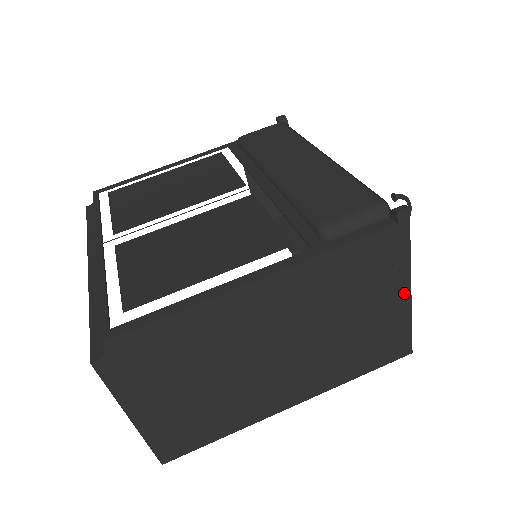
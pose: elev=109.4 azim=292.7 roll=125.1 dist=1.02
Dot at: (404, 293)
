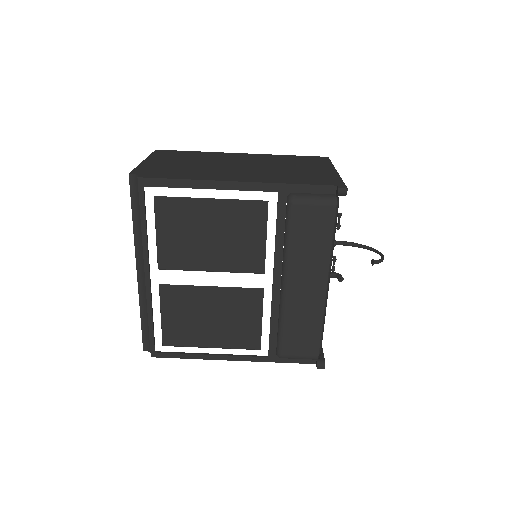
Dot at: occluded
